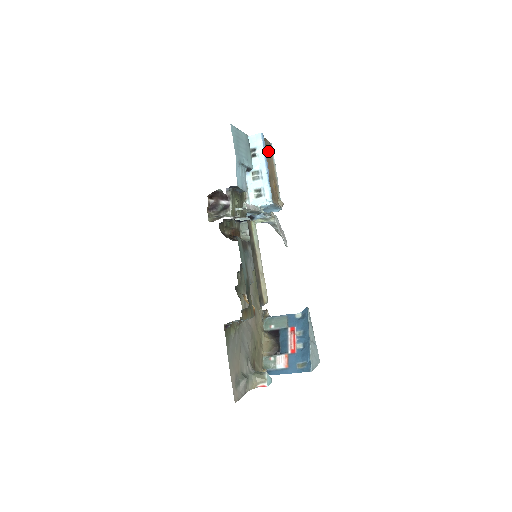
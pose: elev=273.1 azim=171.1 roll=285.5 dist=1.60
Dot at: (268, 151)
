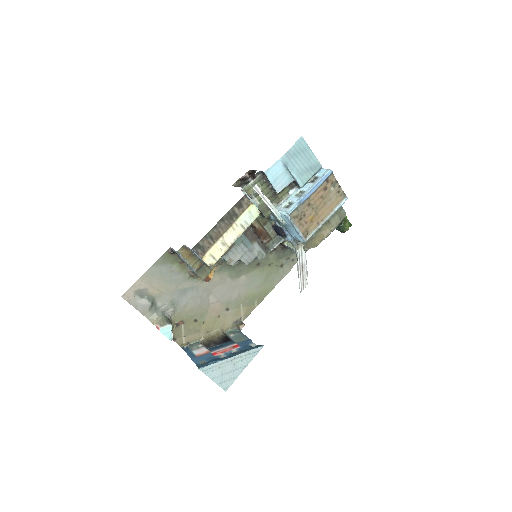
Dot at: (333, 193)
